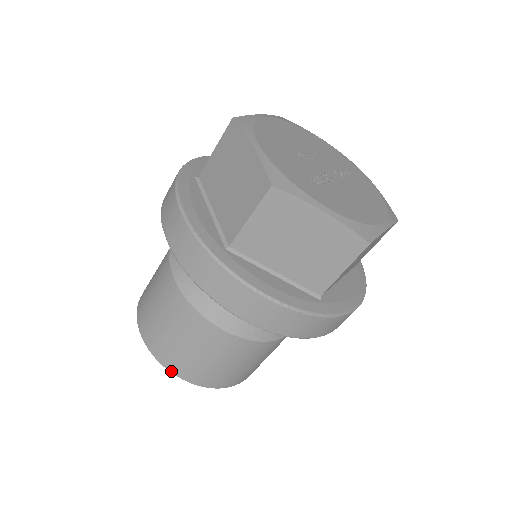
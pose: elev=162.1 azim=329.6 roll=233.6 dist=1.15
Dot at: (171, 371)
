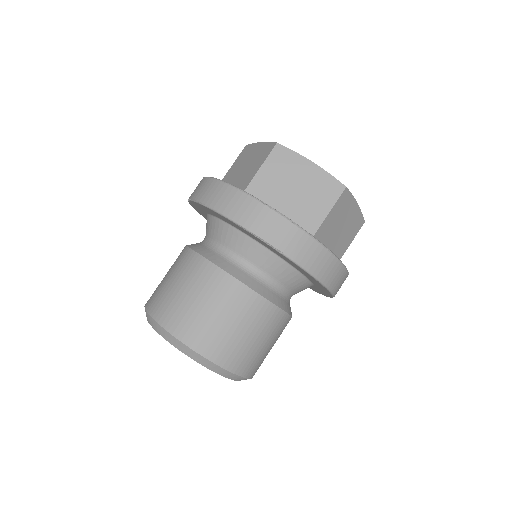
Dot at: (175, 335)
